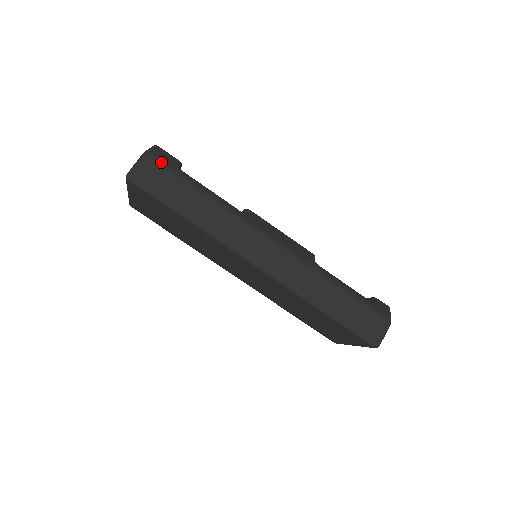
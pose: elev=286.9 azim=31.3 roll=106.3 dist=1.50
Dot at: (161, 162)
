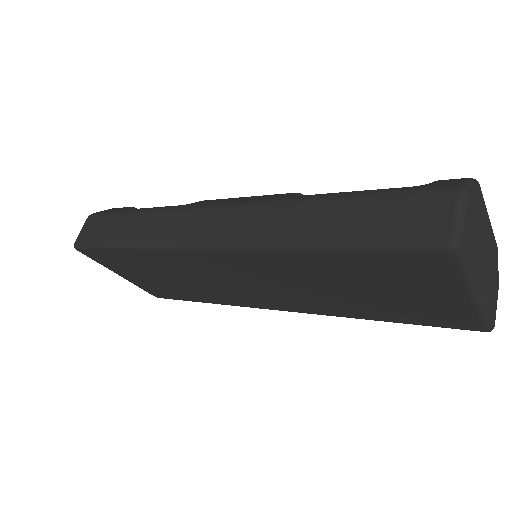
Dot at: (101, 214)
